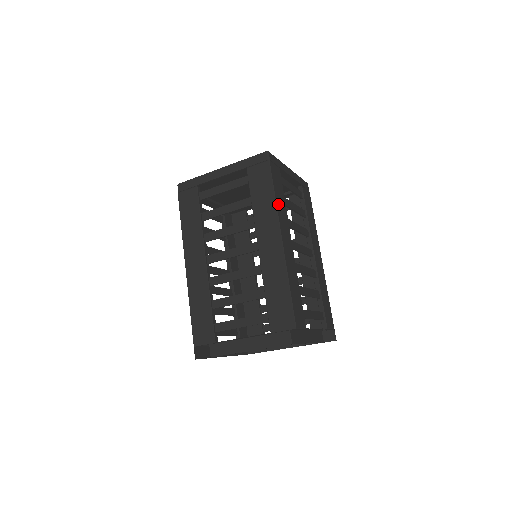
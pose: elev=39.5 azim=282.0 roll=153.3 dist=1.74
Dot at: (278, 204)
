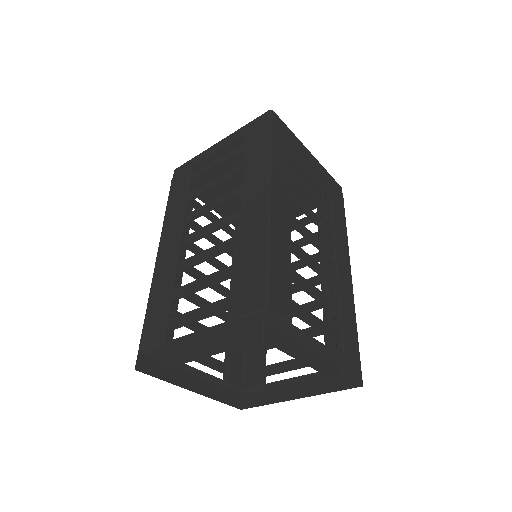
Dot at: (274, 162)
